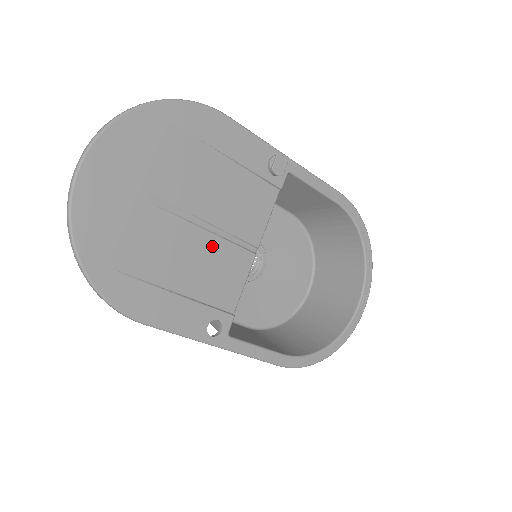
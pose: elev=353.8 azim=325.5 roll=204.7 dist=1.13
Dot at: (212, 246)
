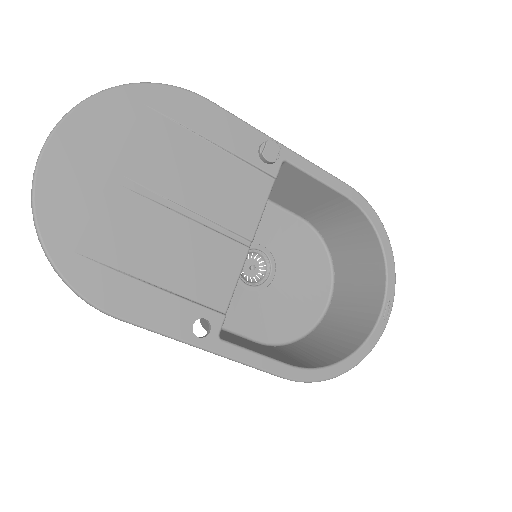
Dot at: (196, 236)
